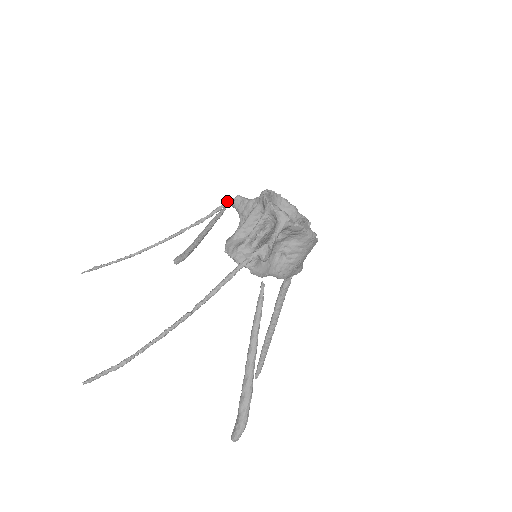
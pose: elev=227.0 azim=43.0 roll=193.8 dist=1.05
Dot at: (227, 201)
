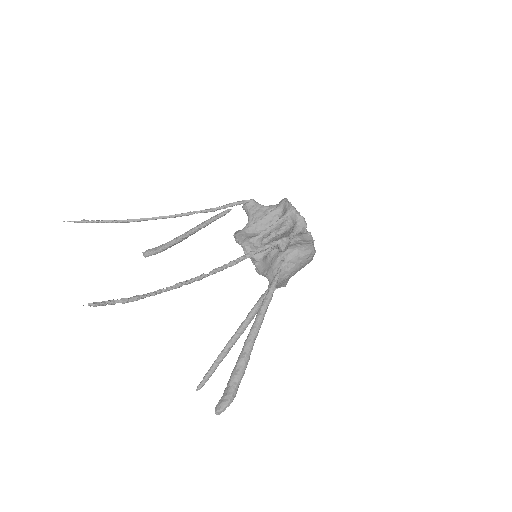
Dot at: occluded
